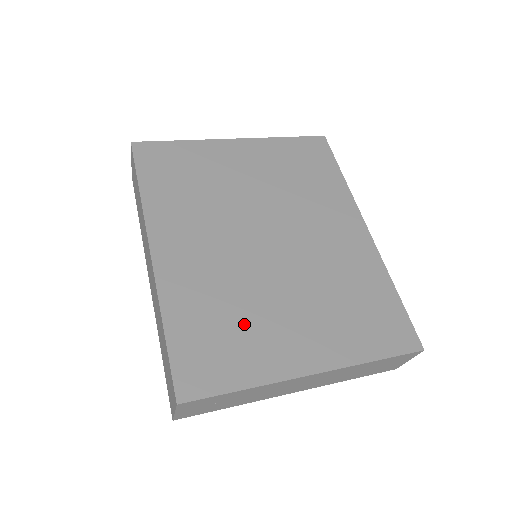
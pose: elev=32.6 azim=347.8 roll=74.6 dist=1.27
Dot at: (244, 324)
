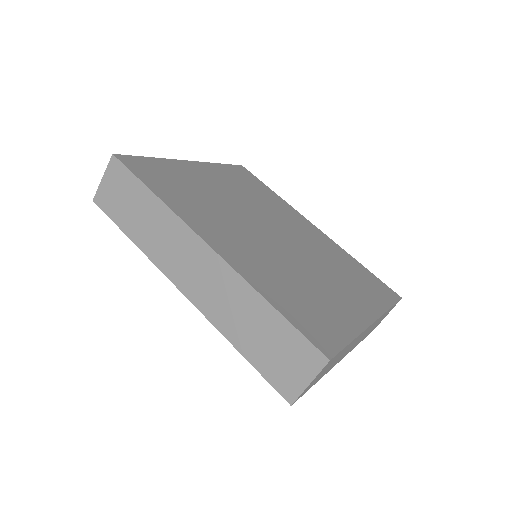
Dot at: (313, 294)
